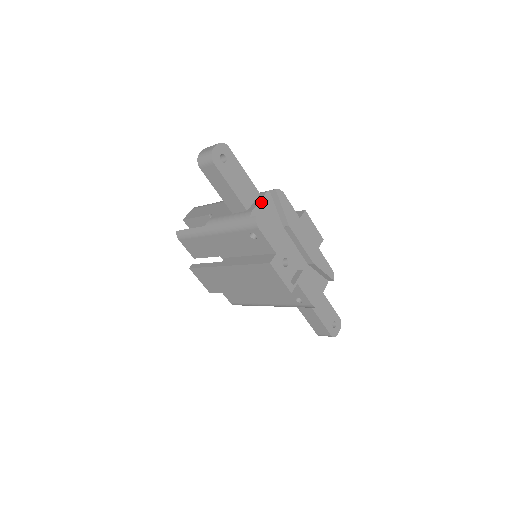
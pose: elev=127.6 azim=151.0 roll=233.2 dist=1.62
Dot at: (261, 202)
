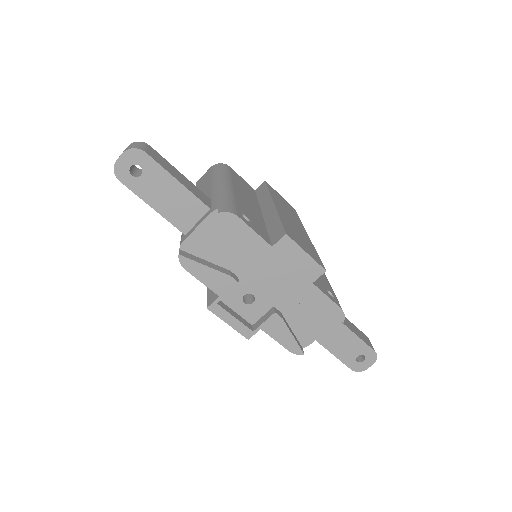
Dot at: (201, 227)
